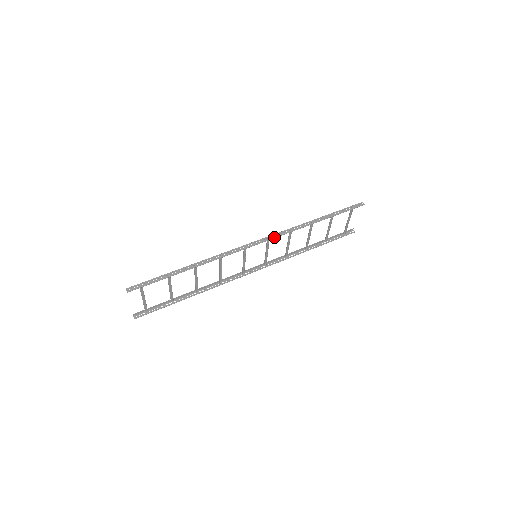
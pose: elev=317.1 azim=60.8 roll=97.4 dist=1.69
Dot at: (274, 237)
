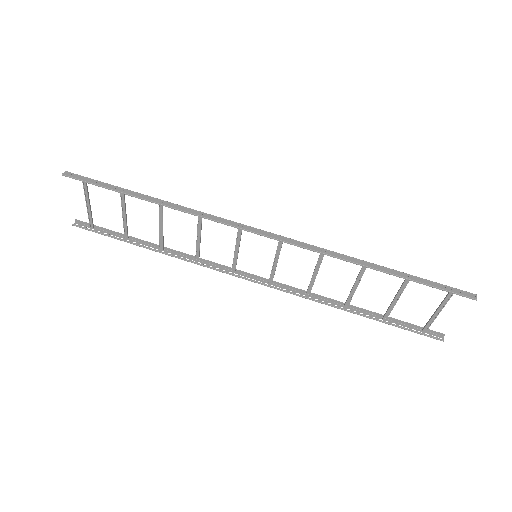
Dot at: (288, 241)
